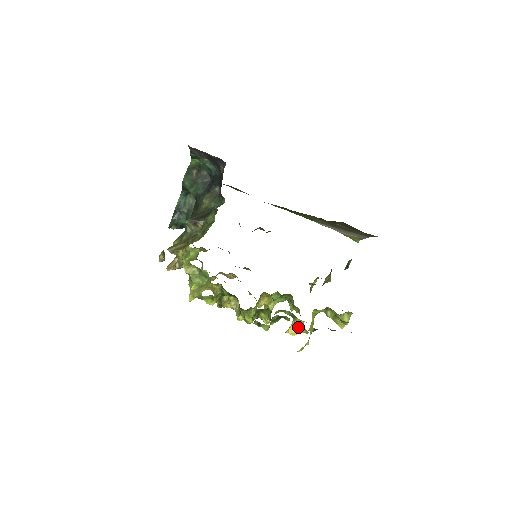
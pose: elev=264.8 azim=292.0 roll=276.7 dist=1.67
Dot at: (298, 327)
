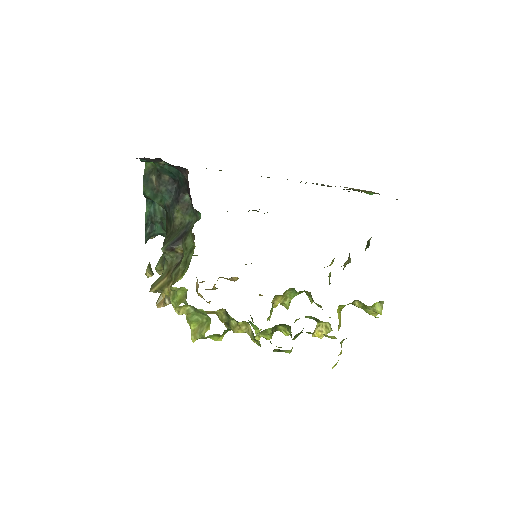
Dot at: (325, 336)
